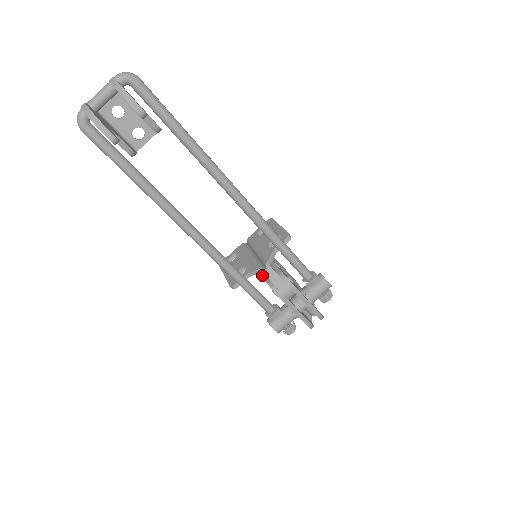
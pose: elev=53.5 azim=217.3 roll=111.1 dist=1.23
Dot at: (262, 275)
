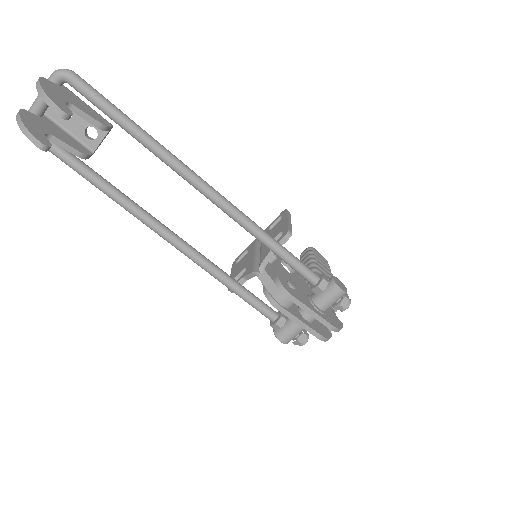
Dot at: occluded
